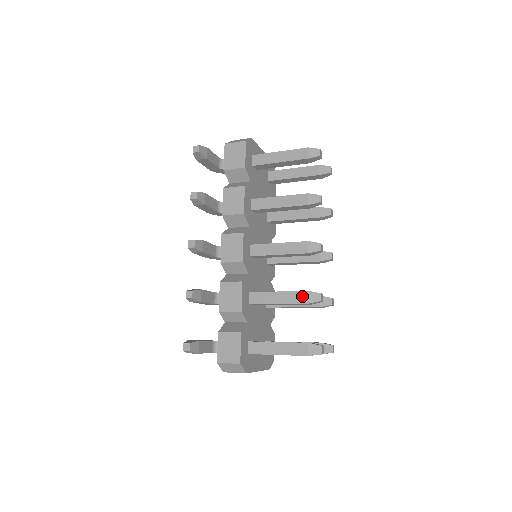
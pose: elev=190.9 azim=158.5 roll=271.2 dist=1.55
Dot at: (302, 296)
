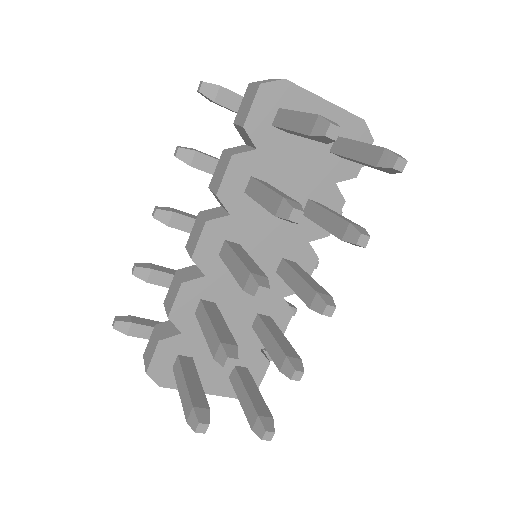
Dot at: (215, 344)
